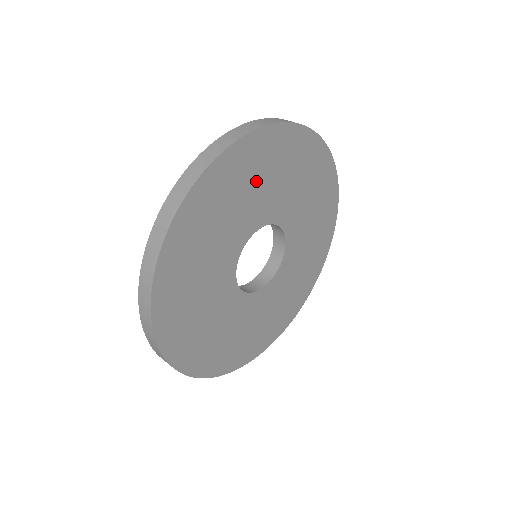
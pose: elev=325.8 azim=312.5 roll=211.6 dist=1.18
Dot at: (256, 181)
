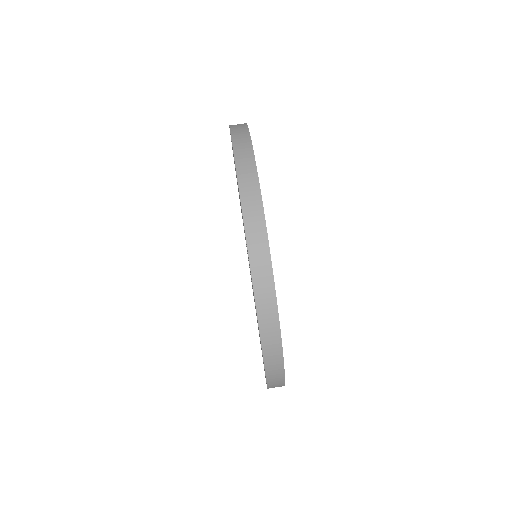
Dot at: occluded
